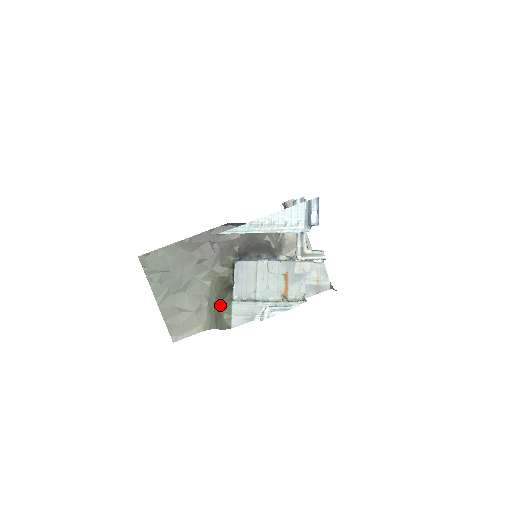
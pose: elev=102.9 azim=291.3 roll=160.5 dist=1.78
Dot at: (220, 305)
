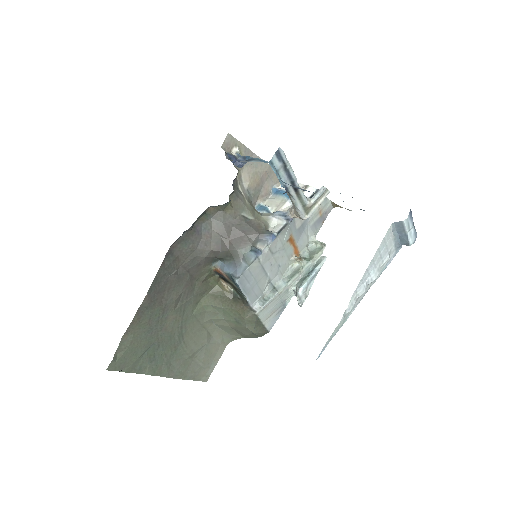
Dot at: (241, 324)
